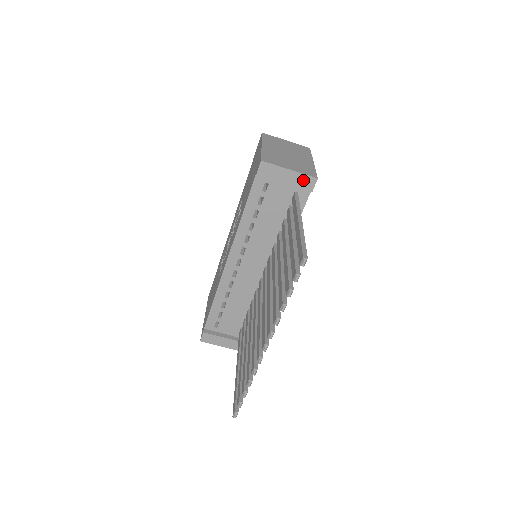
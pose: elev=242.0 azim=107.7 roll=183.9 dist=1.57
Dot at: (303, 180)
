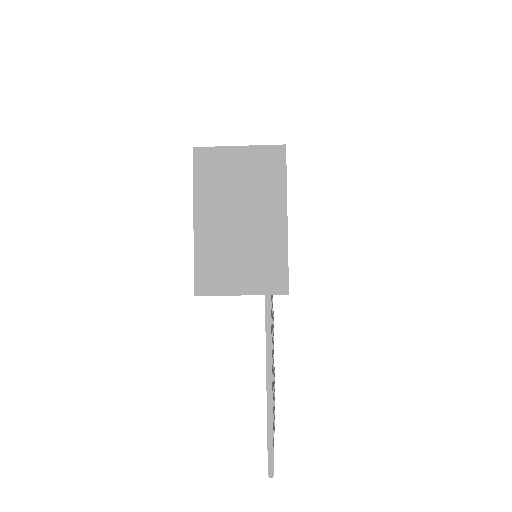
Dot at: (268, 294)
